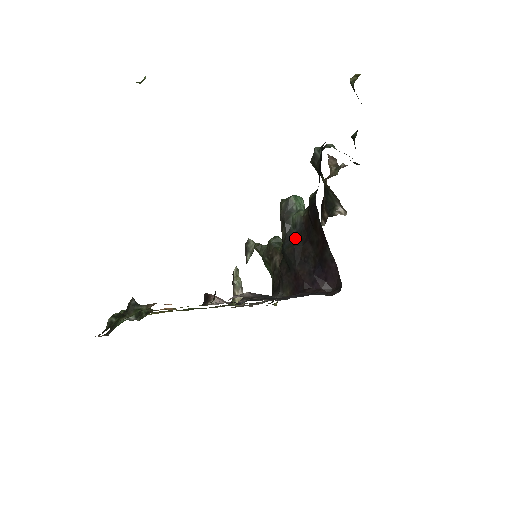
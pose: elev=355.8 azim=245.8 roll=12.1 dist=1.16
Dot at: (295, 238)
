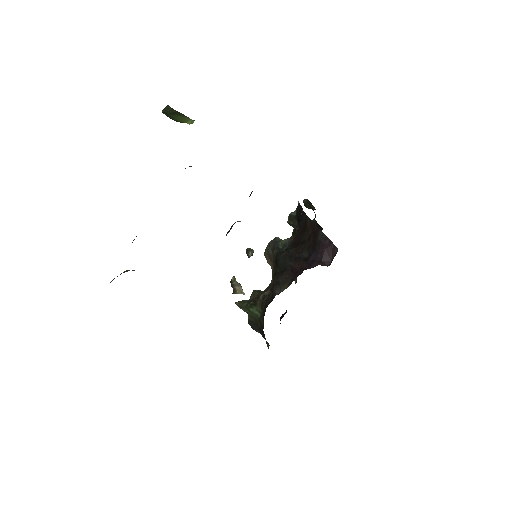
Dot at: (287, 249)
